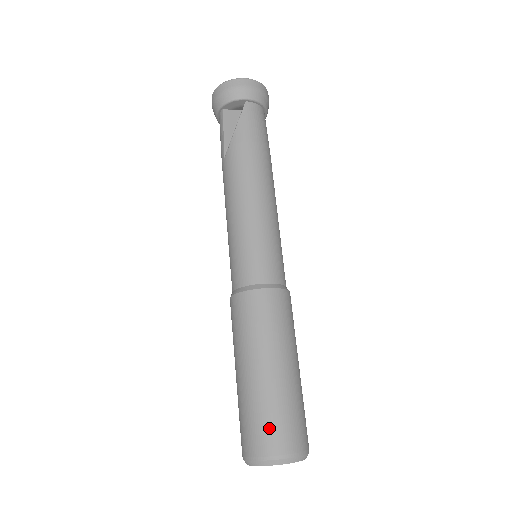
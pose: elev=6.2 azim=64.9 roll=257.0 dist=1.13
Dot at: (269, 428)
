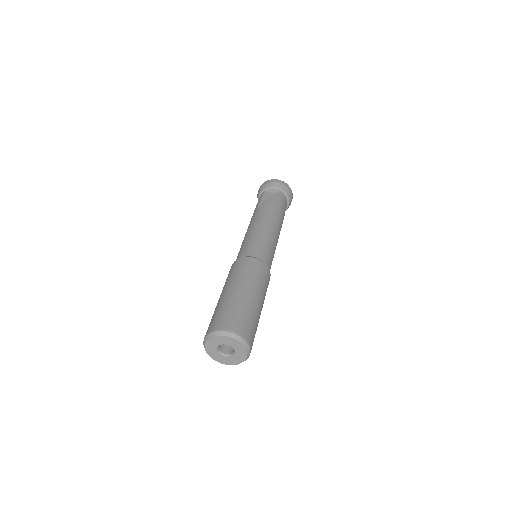
Dot at: (233, 317)
